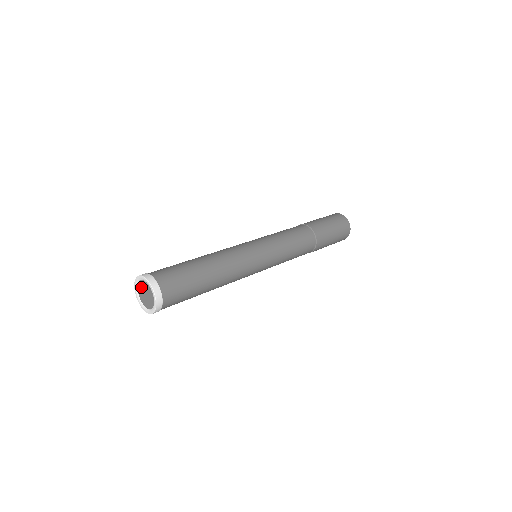
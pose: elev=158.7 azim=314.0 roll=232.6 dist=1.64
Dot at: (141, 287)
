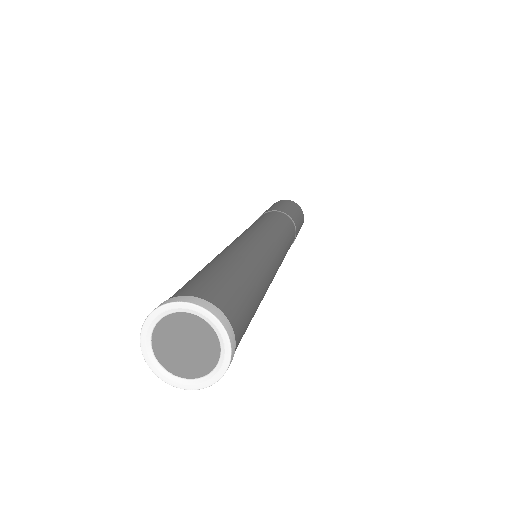
Dot at: (164, 340)
